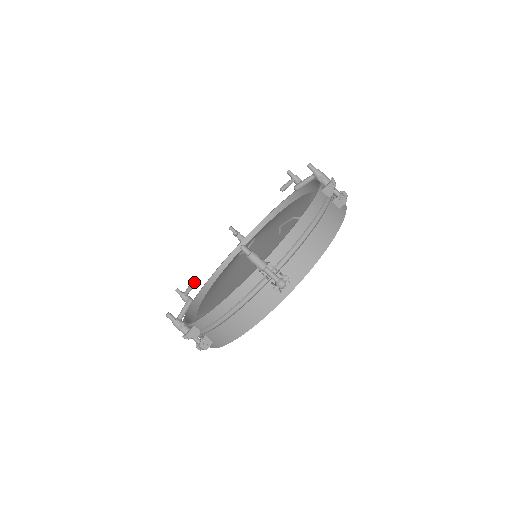
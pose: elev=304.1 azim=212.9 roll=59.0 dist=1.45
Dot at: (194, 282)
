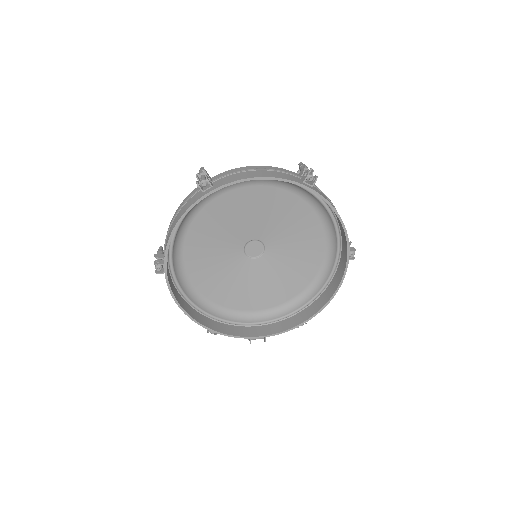
Dot at: occluded
